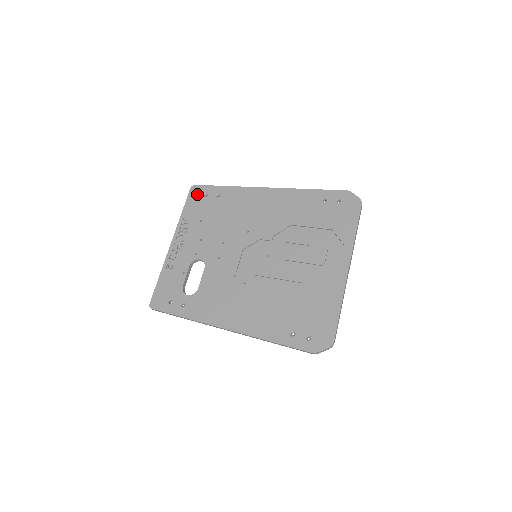
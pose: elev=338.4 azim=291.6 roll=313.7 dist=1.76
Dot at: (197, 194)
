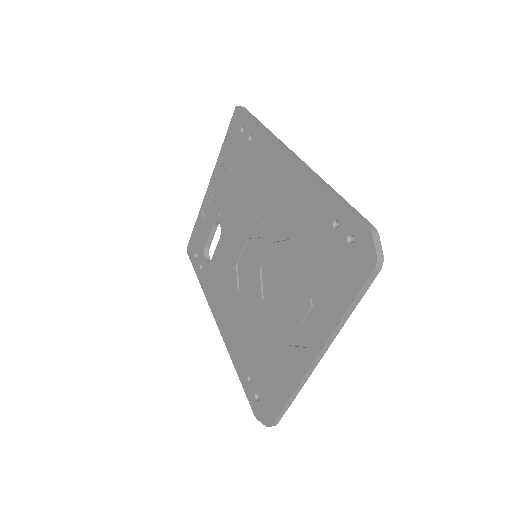
Dot at: (237, 123)
